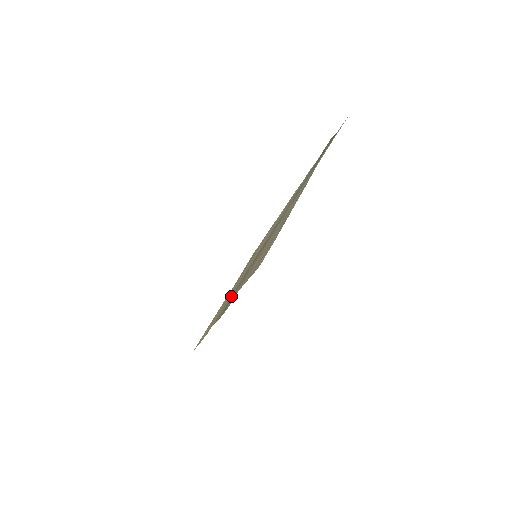
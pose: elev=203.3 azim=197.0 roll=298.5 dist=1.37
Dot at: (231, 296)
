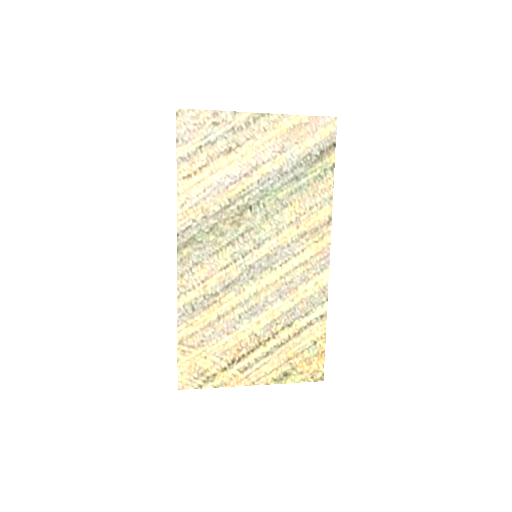
Dot at: (203, 248)
